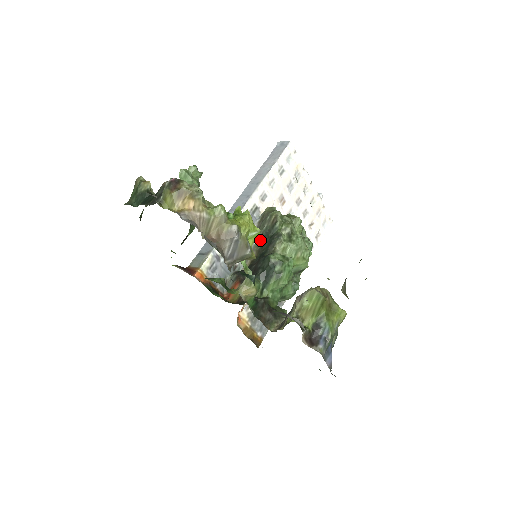
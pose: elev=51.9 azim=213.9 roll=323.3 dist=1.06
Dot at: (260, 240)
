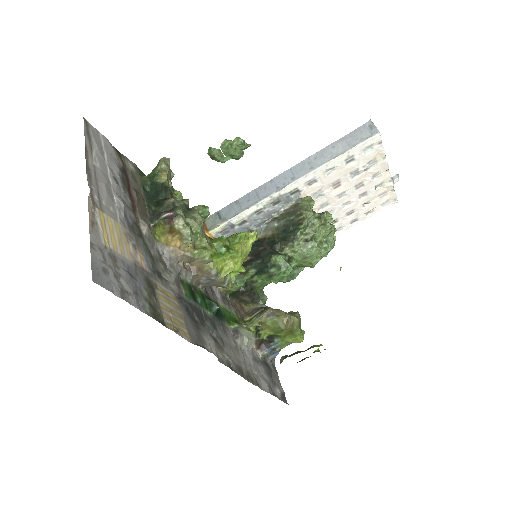
Dot at: (281, 226)
